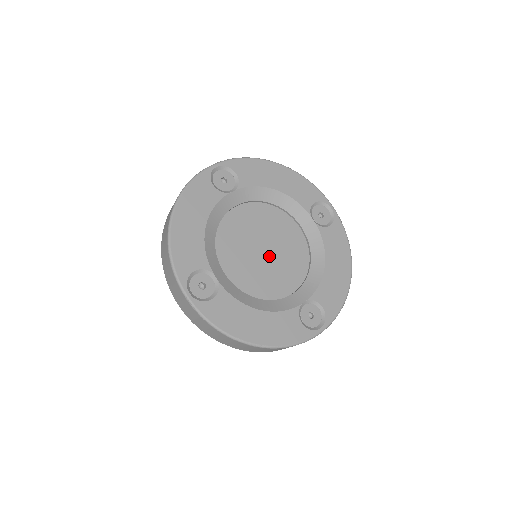
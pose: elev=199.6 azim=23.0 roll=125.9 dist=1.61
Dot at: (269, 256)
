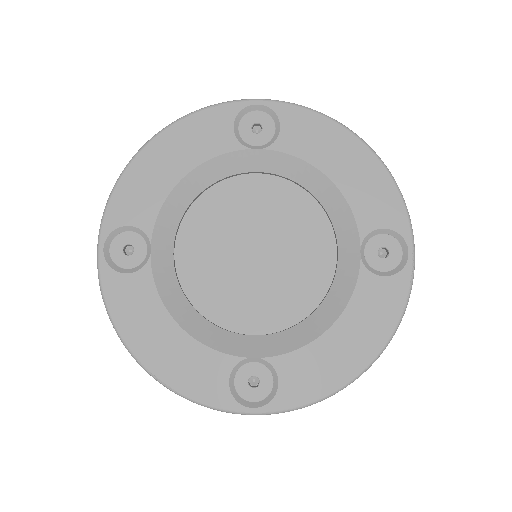
Dot at: (257, 265)
